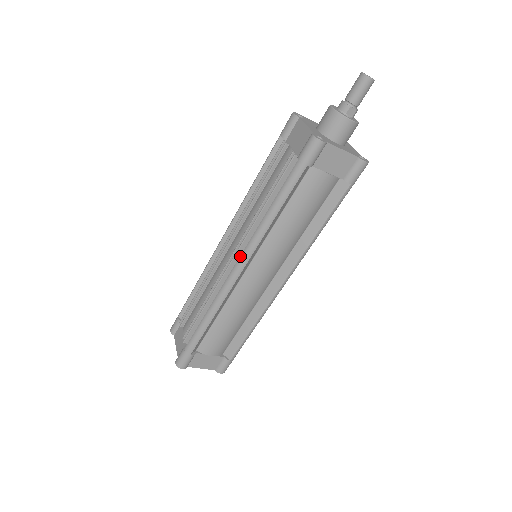
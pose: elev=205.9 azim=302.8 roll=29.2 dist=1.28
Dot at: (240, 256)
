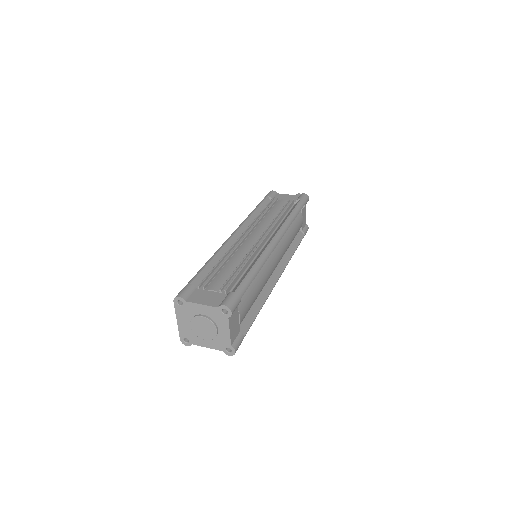
Dot at: (277, 232)
